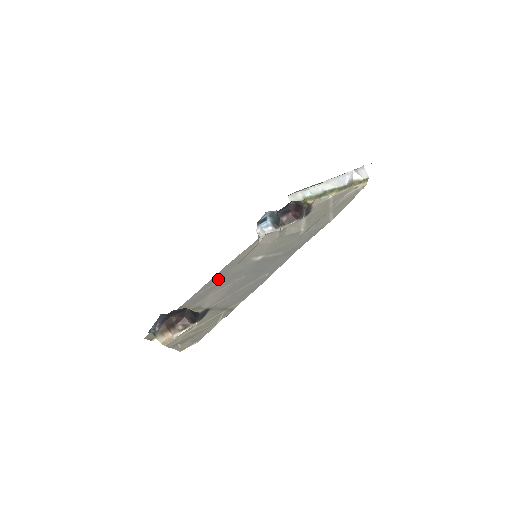
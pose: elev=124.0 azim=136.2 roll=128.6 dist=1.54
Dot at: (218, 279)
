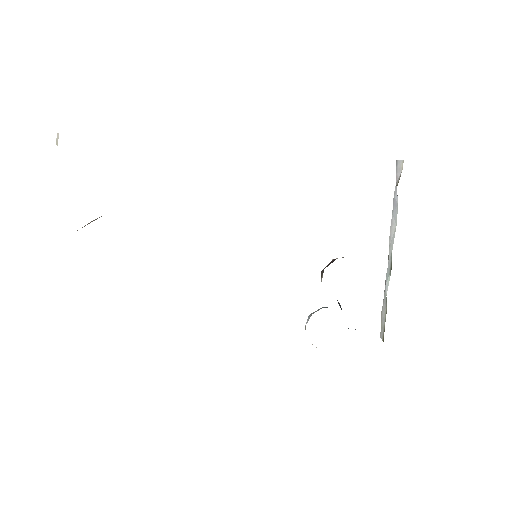
Dot at: occluded
